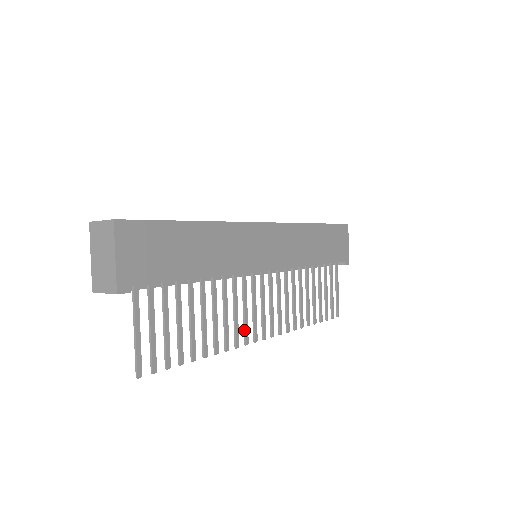
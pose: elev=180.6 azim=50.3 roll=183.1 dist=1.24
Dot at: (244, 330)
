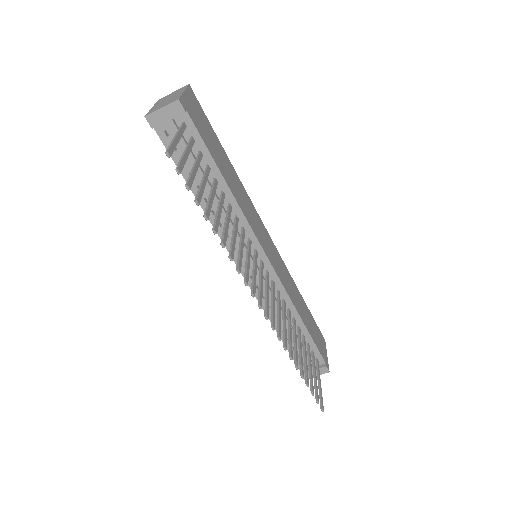
Dot at: (245, 272)
